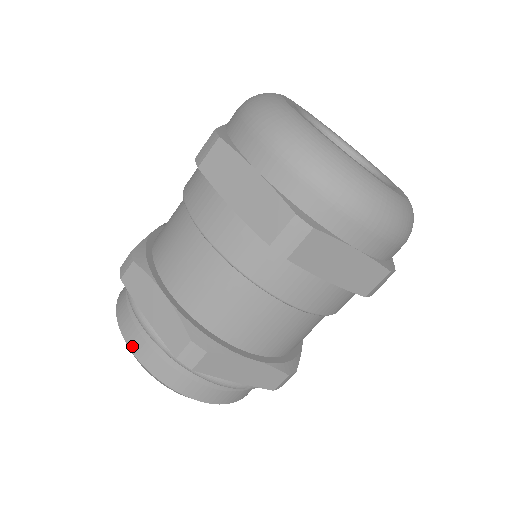
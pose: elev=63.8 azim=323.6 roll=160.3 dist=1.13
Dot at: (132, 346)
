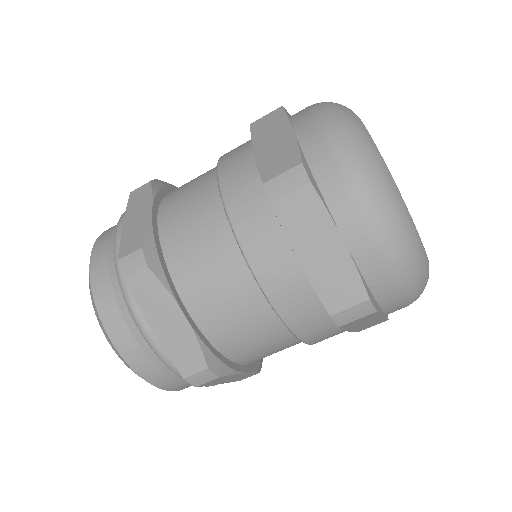
Dot at: (118, 345)
